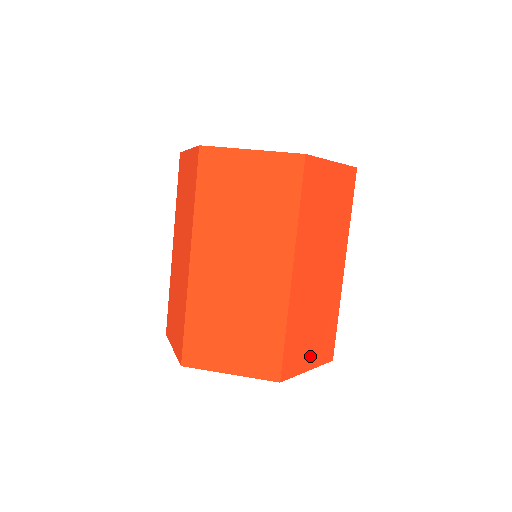
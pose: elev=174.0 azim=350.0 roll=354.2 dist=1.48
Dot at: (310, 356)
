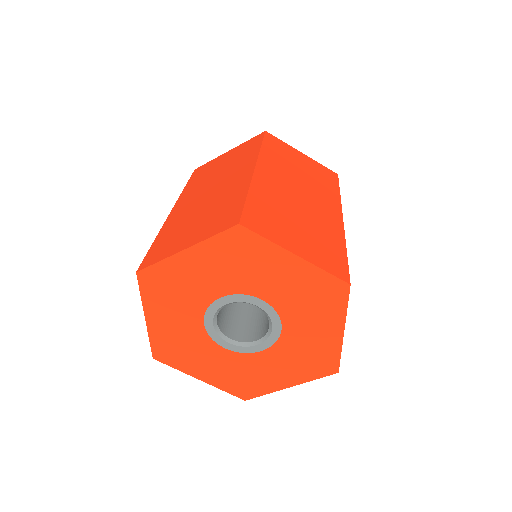
Dot at: occluded
